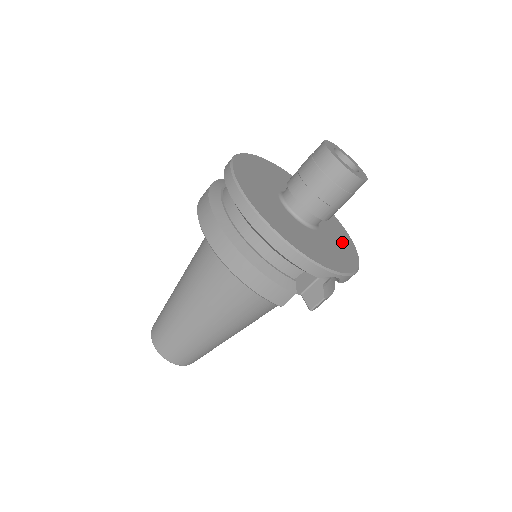
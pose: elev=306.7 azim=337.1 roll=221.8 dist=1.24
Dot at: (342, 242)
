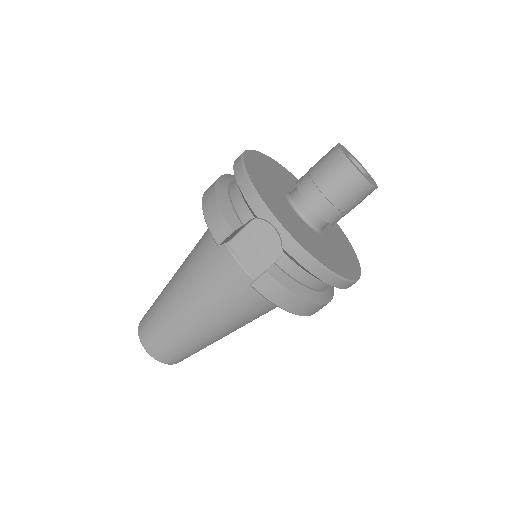
Dot at: (332, 258)
